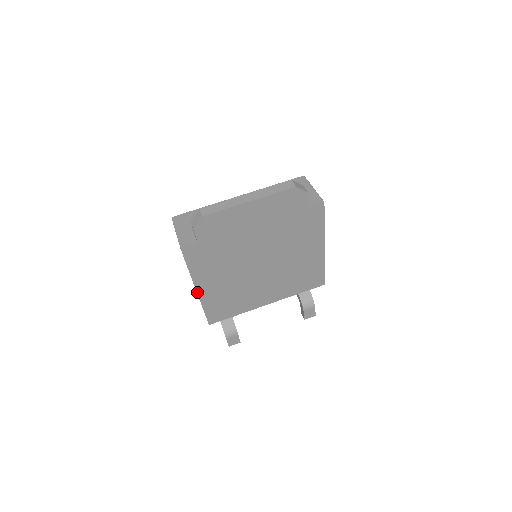
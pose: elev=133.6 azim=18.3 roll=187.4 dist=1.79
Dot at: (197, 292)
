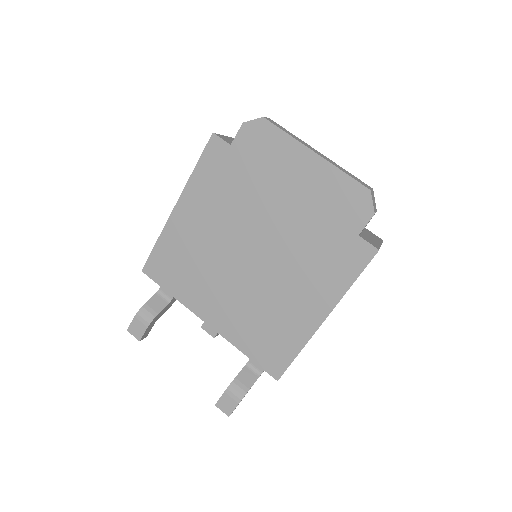
Dot at: (173, 210)
